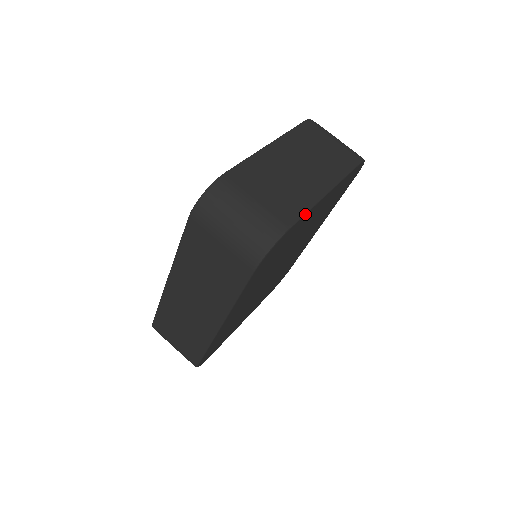
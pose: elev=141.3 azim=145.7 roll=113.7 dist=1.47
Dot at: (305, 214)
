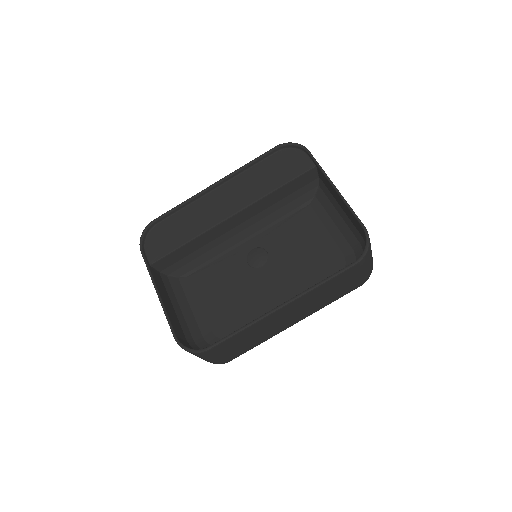
Dot at: occluded
